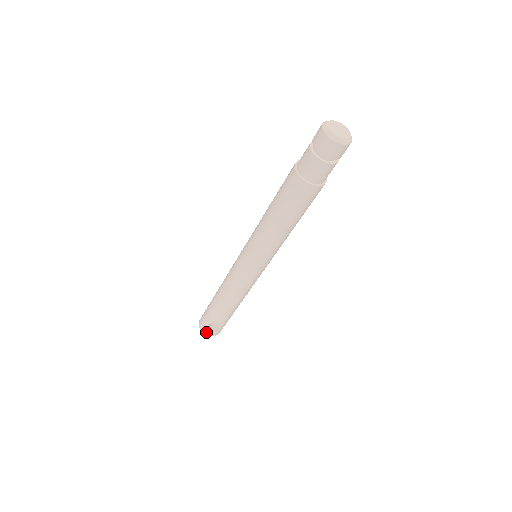
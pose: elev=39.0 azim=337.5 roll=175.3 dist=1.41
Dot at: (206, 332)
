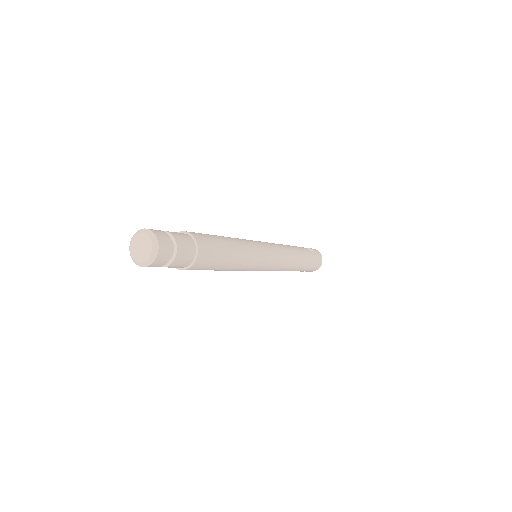
Dot at: occluded
